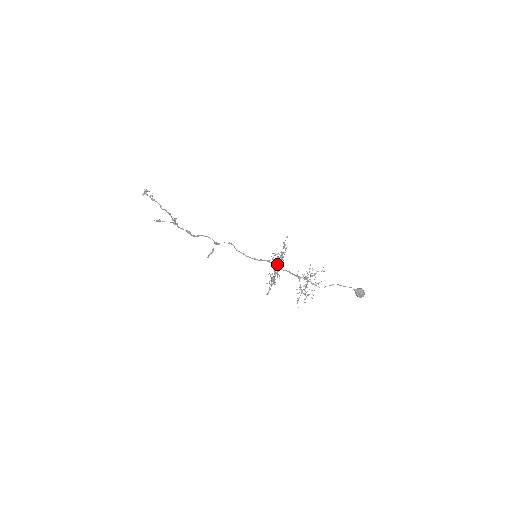
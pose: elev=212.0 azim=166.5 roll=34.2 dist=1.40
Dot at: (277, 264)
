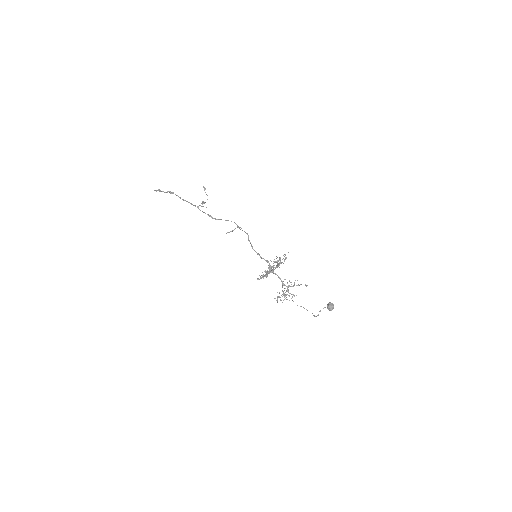
Dot at: occluded
